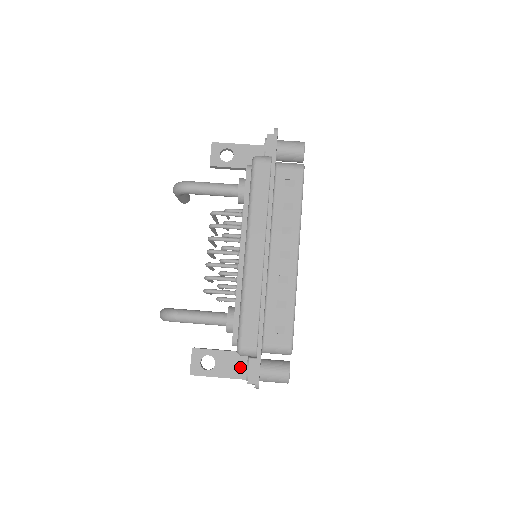
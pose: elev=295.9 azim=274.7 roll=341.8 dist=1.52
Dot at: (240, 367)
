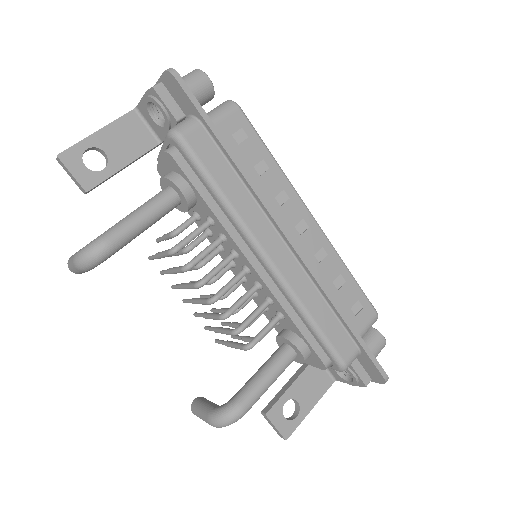
Dot at: (320, 379)
